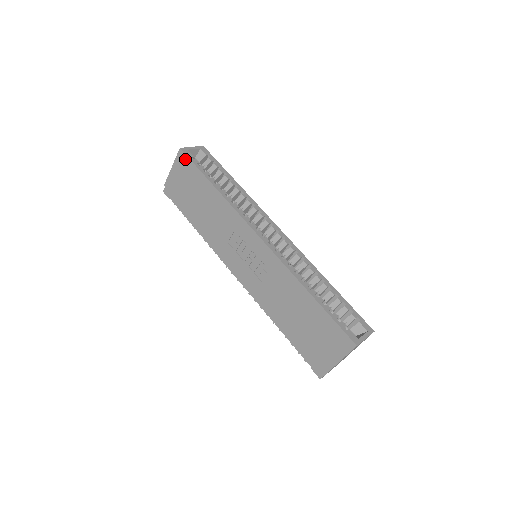
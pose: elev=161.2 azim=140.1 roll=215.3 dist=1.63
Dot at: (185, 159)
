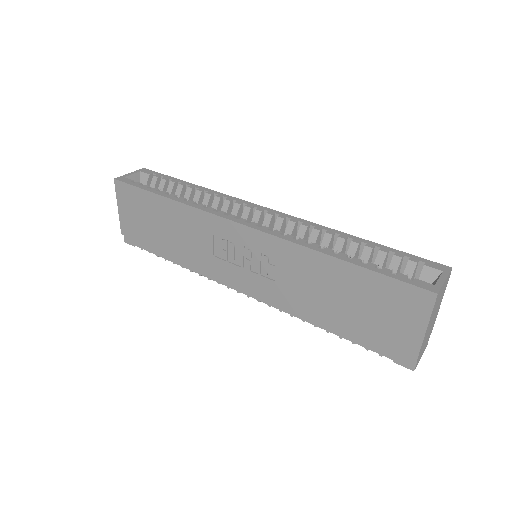
Dot at: (124, 188)
